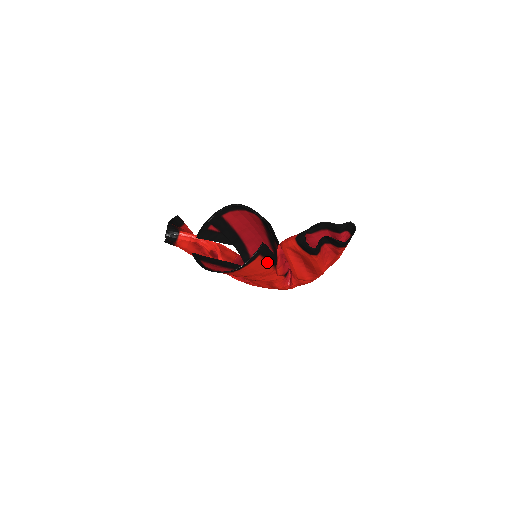
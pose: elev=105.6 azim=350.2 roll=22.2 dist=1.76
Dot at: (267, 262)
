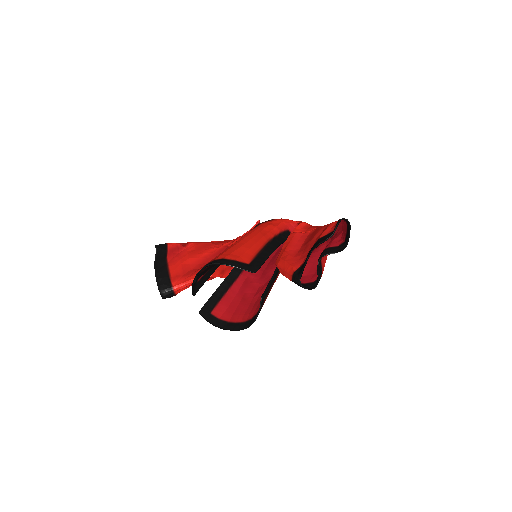
Dot at: (273, 284)
